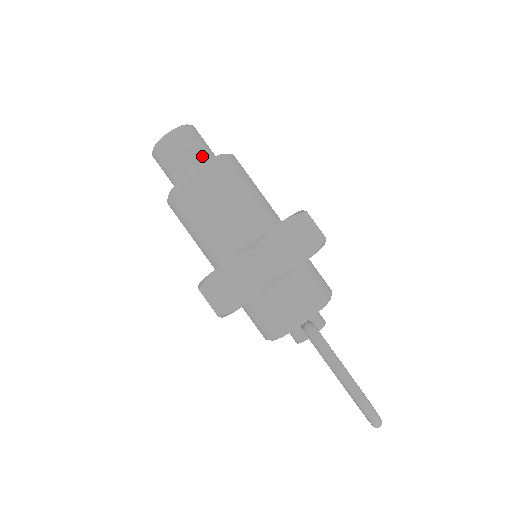
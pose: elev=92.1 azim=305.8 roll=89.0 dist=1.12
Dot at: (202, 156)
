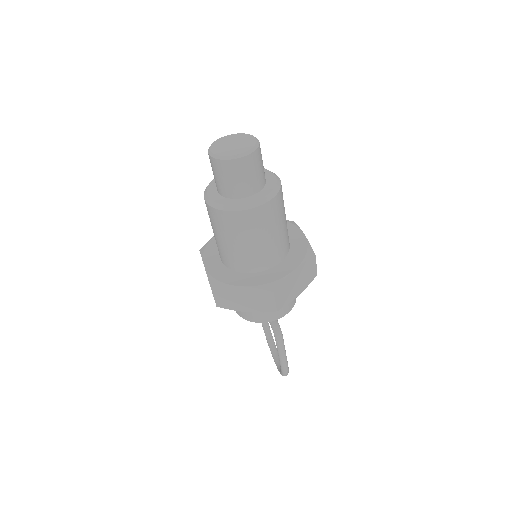
Dot at: (258, 183)
